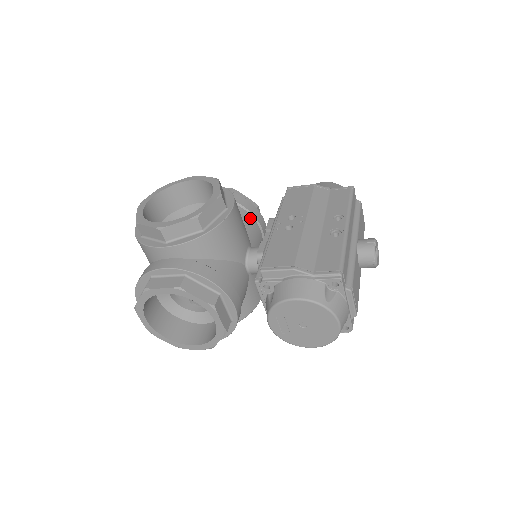
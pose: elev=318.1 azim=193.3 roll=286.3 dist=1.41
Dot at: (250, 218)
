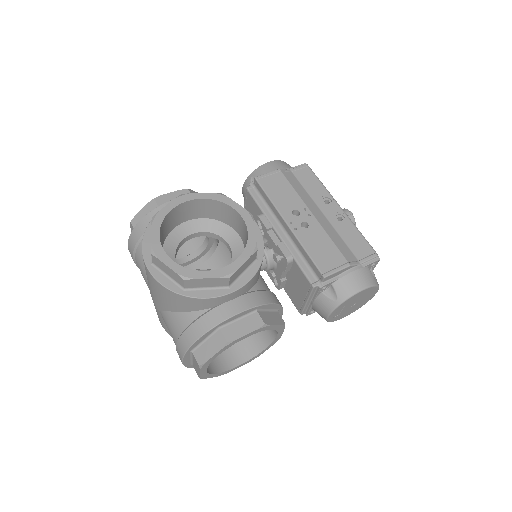
Dot at: occluded
